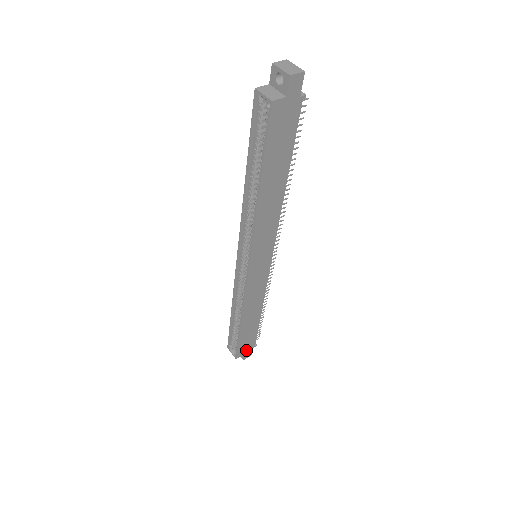
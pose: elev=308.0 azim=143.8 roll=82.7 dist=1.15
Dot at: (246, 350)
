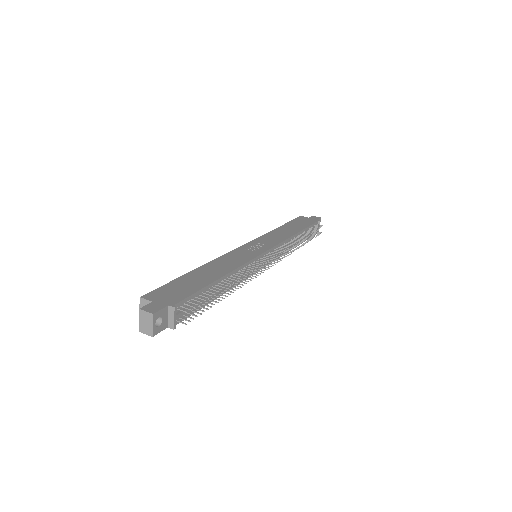
Dot at: occluded
